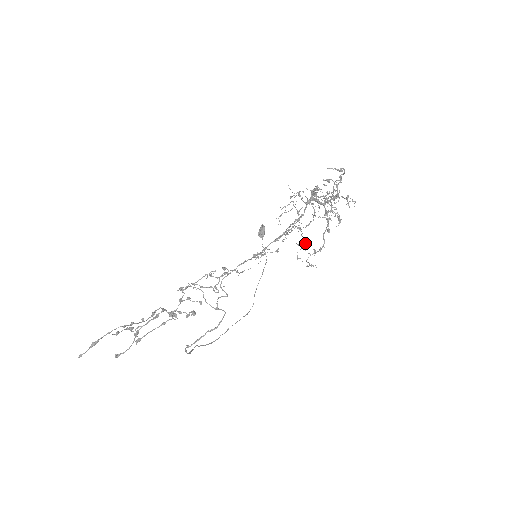
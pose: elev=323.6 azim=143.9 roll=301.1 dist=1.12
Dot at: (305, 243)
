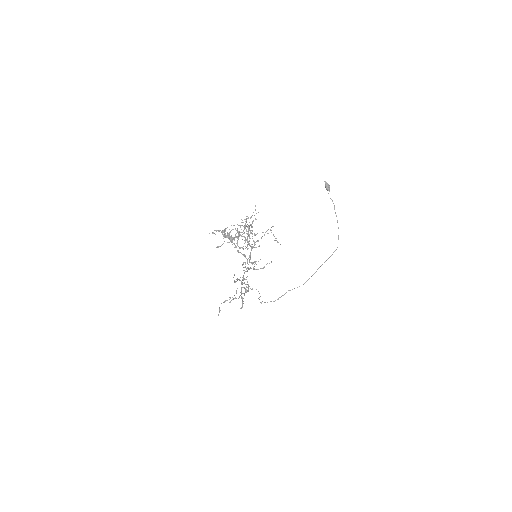
Dot at: (276, 240)
